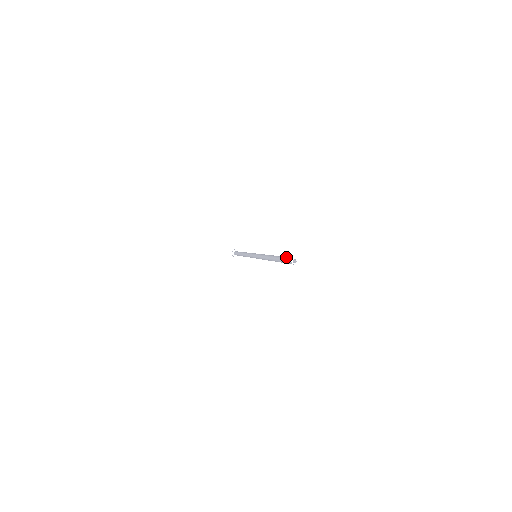
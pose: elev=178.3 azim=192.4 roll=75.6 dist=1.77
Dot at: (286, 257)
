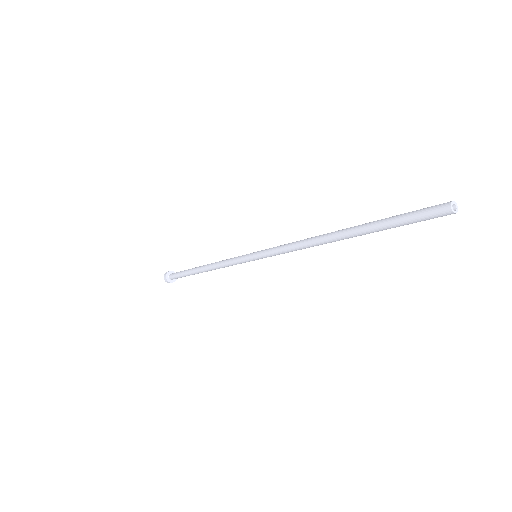
Dot at: (413, 212)
